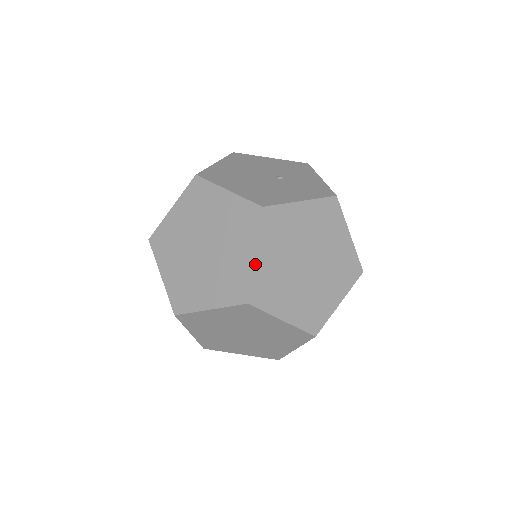
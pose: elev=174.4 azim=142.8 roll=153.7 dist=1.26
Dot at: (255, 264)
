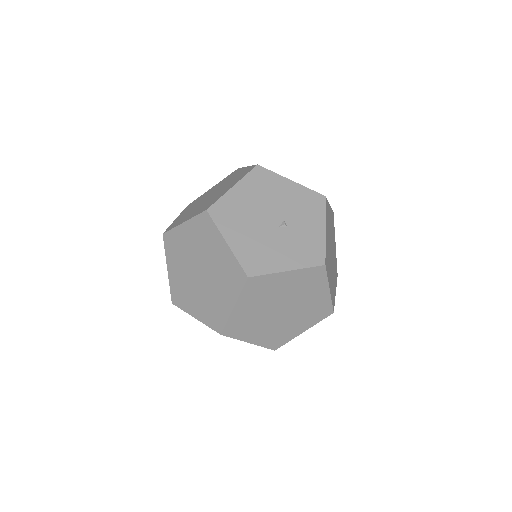
Dot at: (232, 312)
